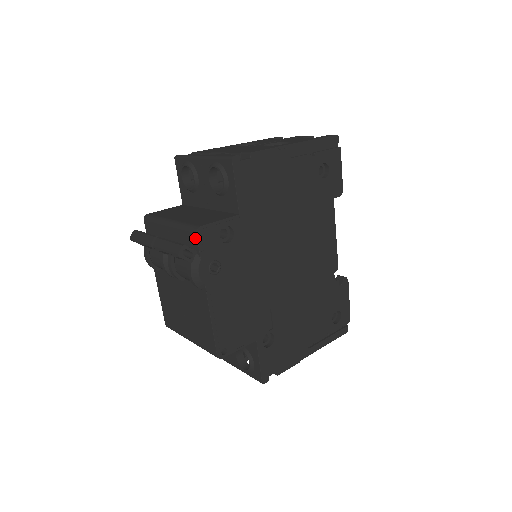
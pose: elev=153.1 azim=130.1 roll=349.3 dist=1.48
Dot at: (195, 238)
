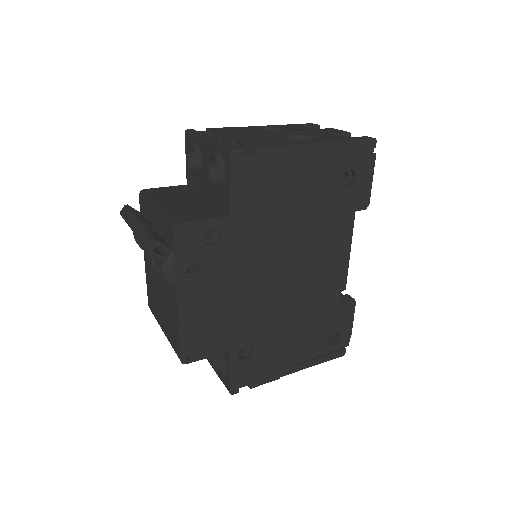
Dot at: (172, 235)
